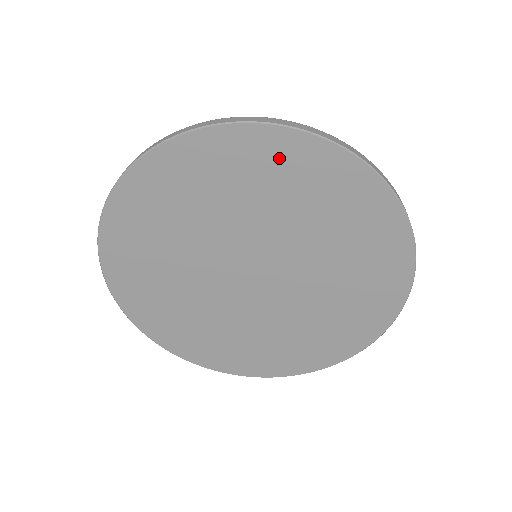
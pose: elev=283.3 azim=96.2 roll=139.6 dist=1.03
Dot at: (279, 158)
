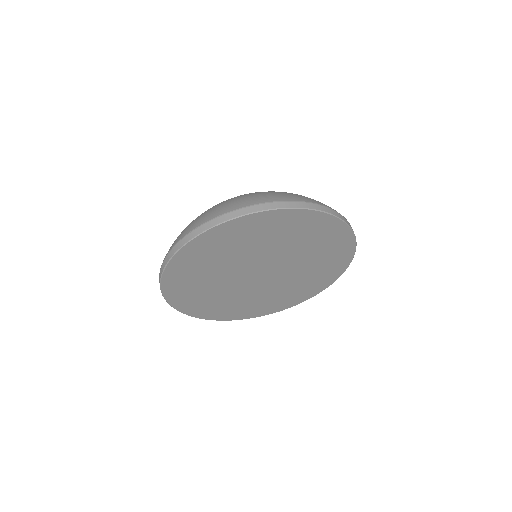
Dot at: (238, 231)
